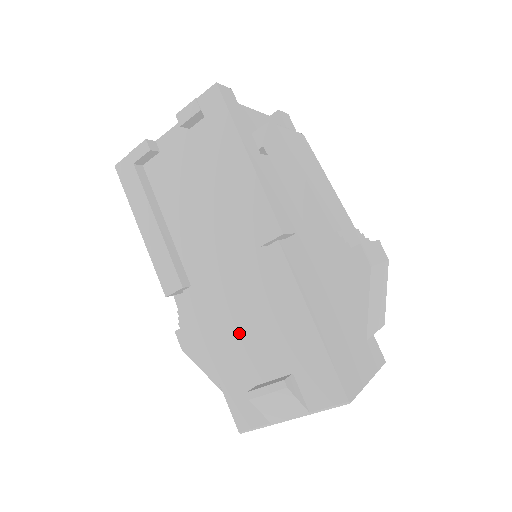
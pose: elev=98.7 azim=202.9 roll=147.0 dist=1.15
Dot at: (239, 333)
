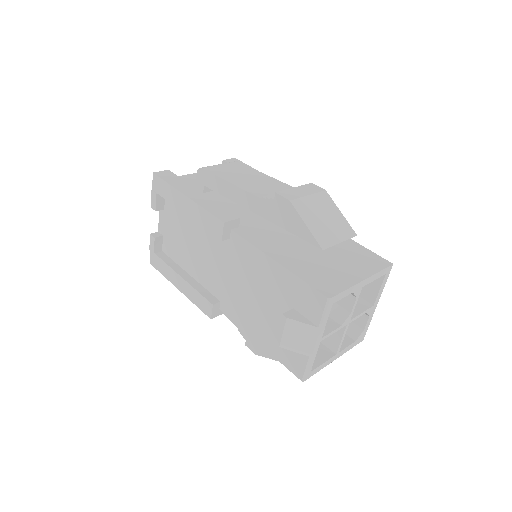
Dot at: (256, 308)
